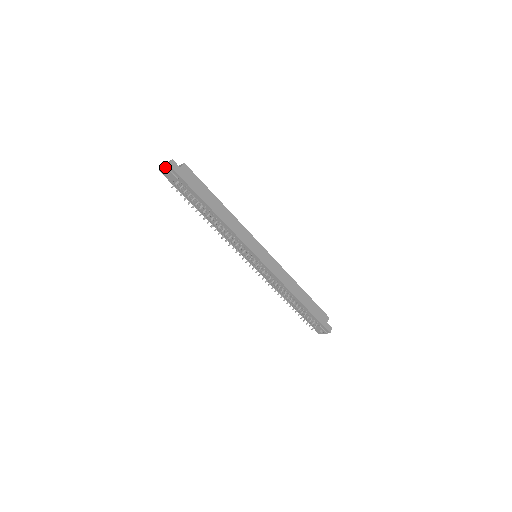
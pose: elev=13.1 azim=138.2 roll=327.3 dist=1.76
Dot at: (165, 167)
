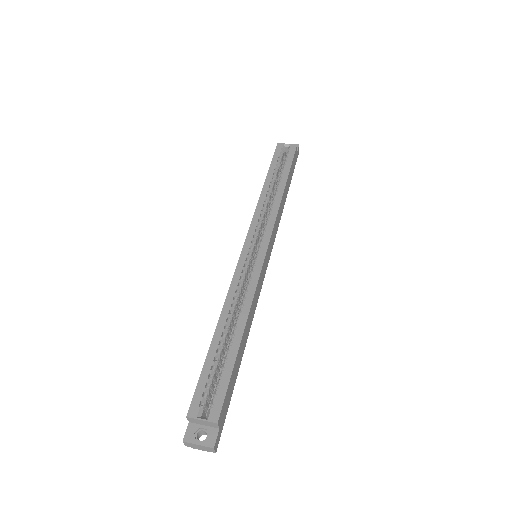
Dot at: (207, 451)
